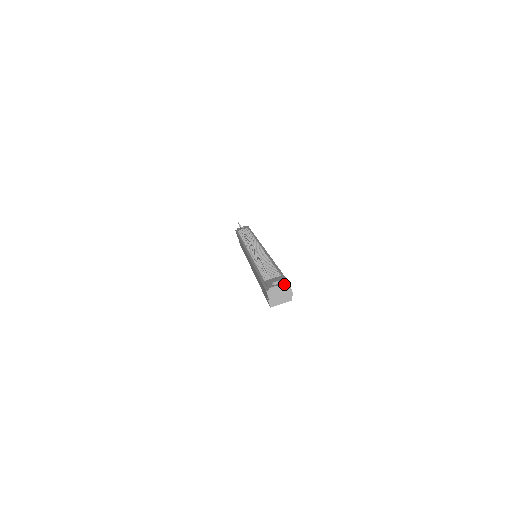
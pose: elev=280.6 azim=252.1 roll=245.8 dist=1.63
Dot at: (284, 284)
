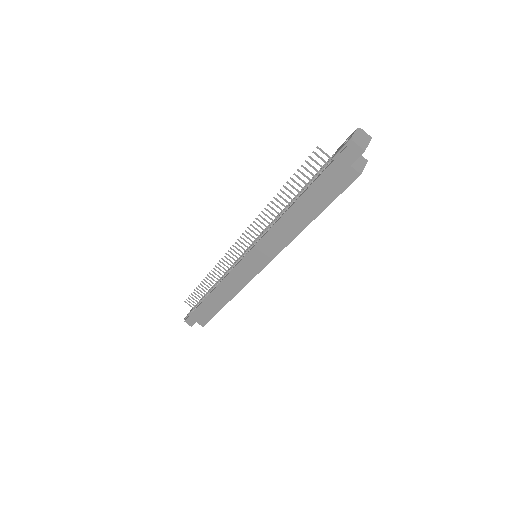
Dot at: (357, 129)
